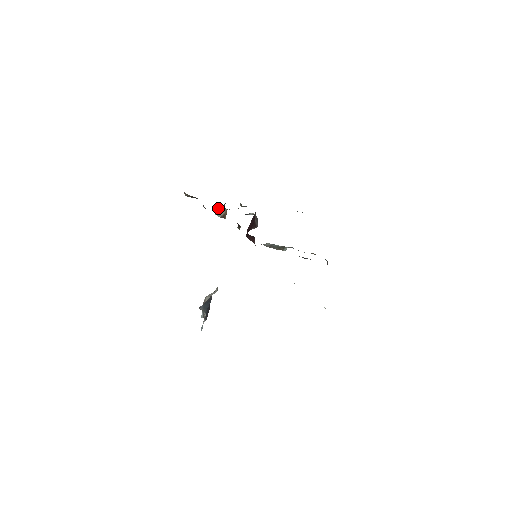
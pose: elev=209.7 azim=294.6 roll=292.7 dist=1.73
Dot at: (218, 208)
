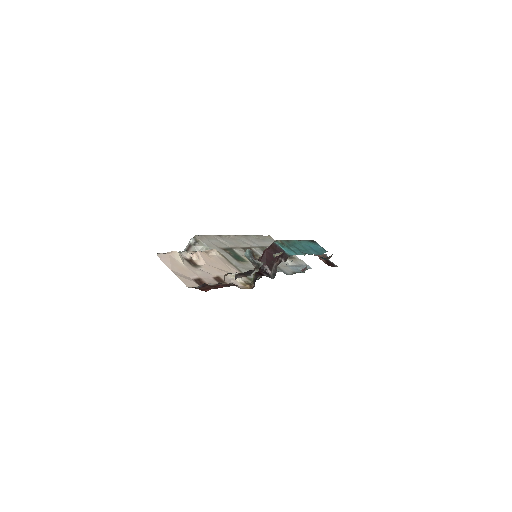
Dot at: (250, 259)
